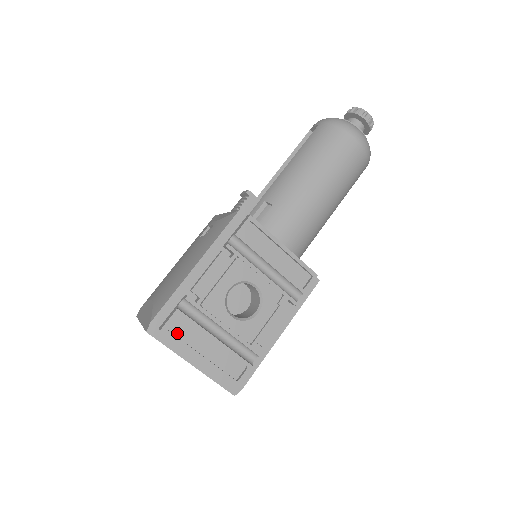
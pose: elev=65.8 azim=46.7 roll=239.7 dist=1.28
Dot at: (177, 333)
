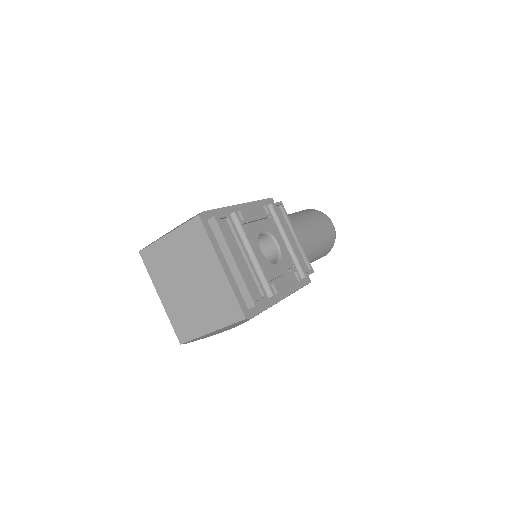
Dot at: (222, 231)
